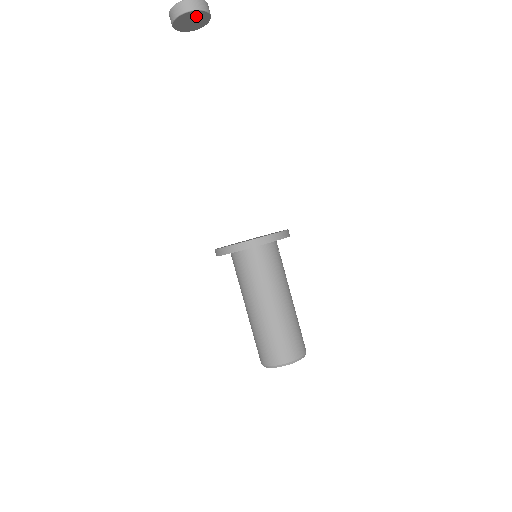
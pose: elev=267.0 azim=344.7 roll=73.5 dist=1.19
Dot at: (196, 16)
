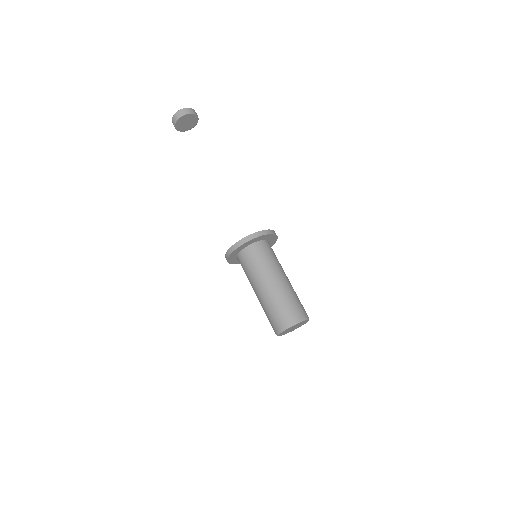
Dot at: (190, 118)
